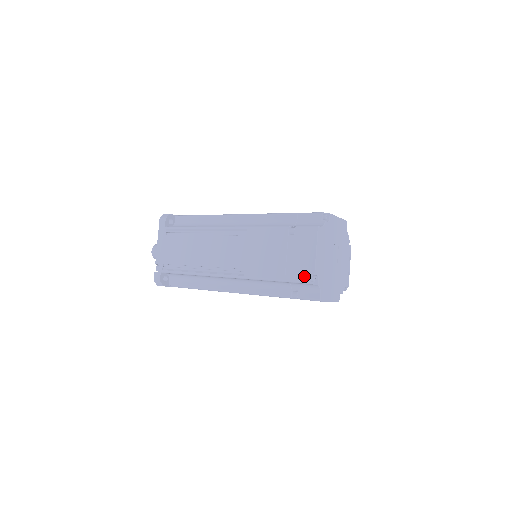
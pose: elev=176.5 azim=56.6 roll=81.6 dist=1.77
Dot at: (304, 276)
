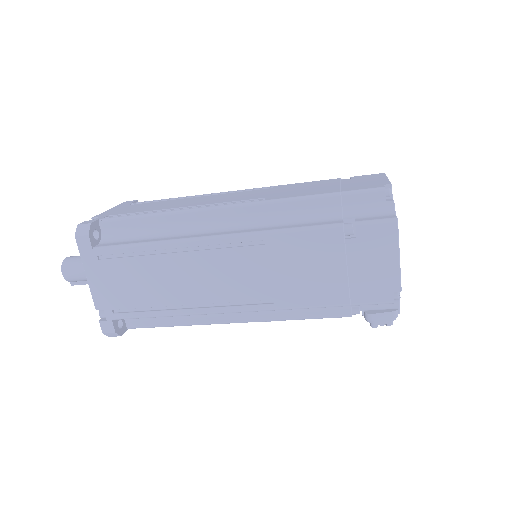
Dot at: (374, 186)
